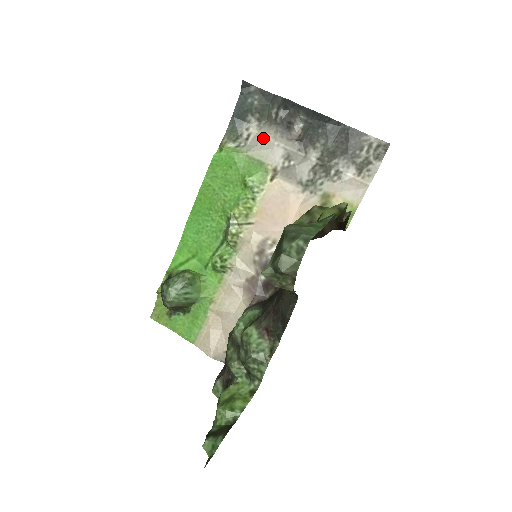
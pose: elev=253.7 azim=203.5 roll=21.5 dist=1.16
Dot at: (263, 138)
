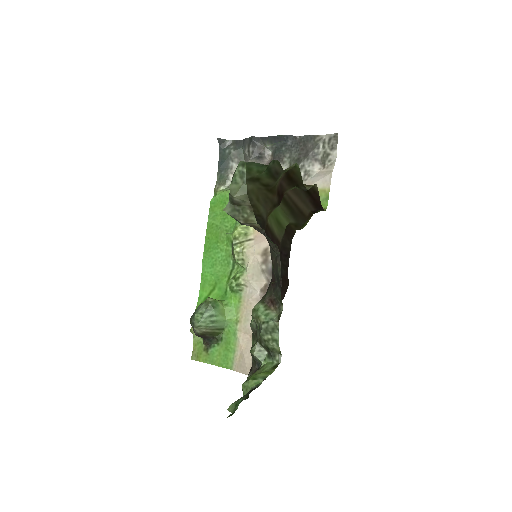
Dot at: occluded
